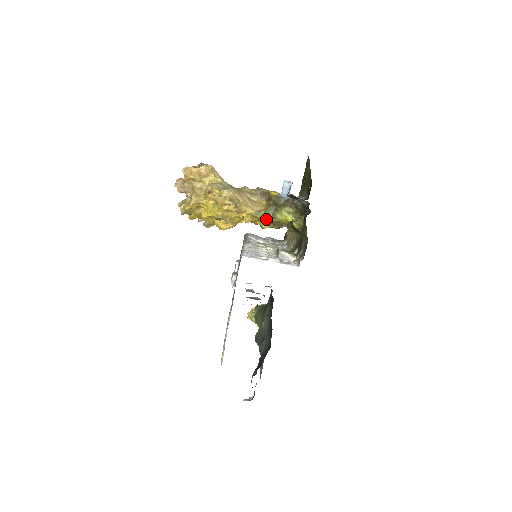
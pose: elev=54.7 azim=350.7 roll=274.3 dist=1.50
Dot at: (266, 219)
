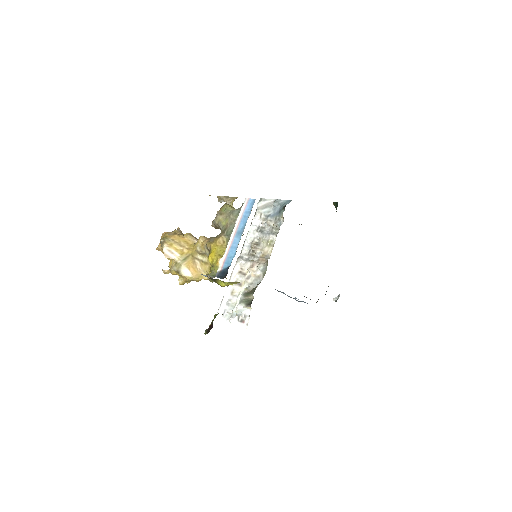
Dot at: occluded
